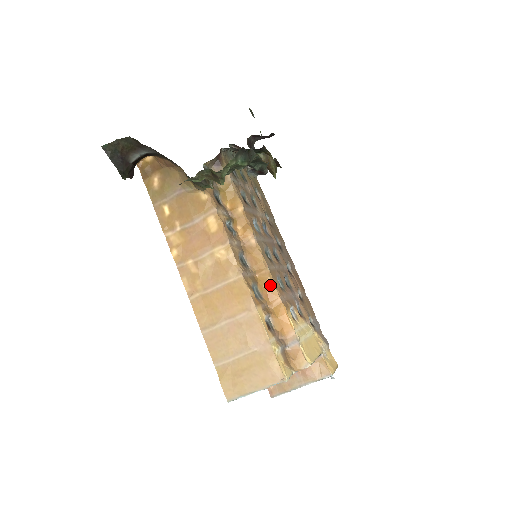
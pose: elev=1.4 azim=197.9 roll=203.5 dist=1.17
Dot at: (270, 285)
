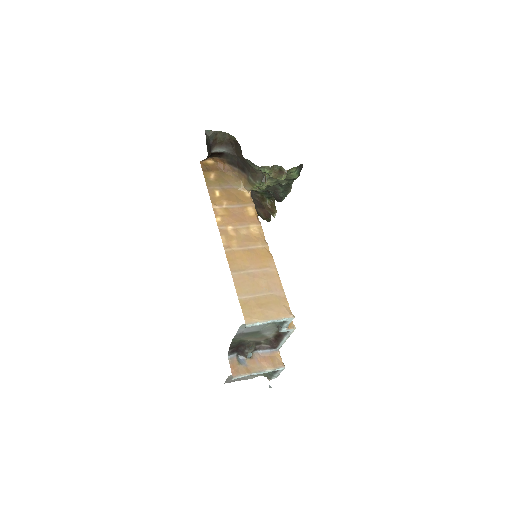
Dot at: occluded
